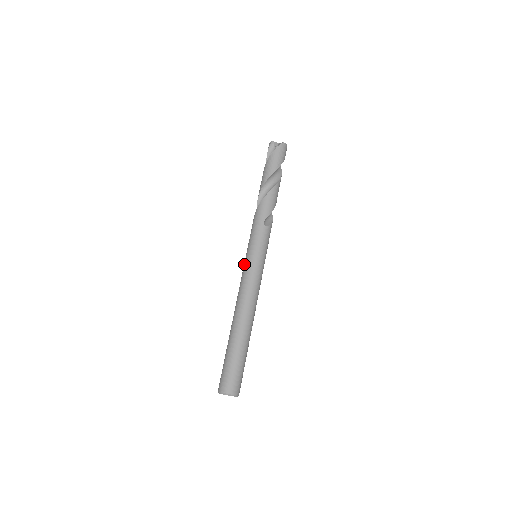
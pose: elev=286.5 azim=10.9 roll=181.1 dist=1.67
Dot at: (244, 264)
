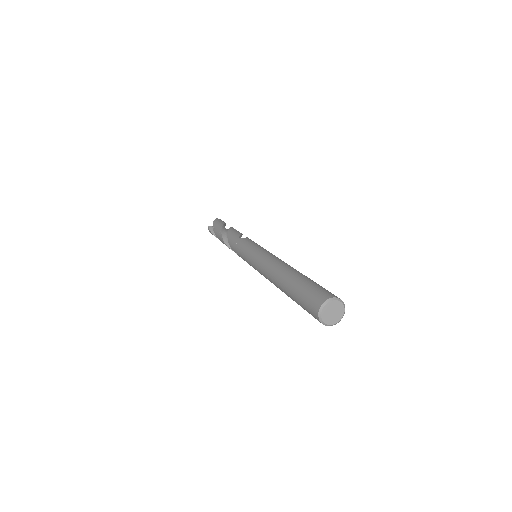
Dot at: (250, 264)
